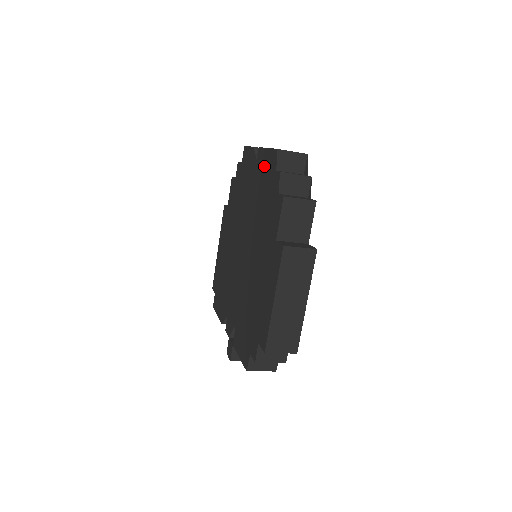
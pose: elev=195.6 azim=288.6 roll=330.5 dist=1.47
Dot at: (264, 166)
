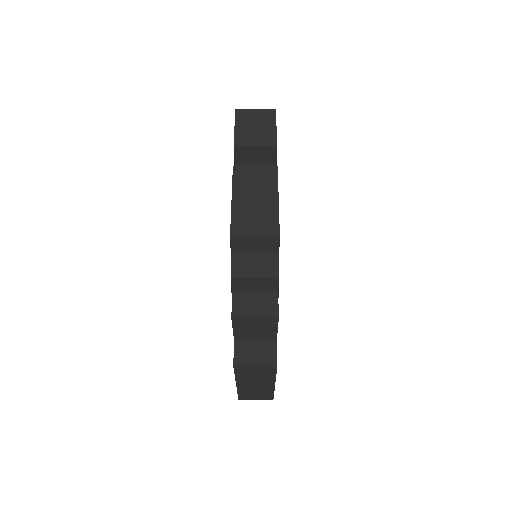
Dot at: occluded
